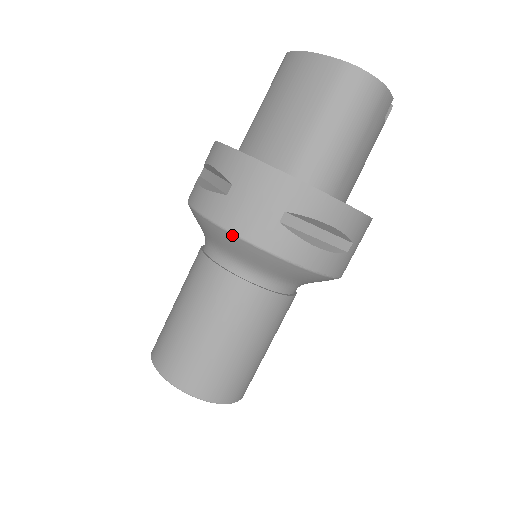
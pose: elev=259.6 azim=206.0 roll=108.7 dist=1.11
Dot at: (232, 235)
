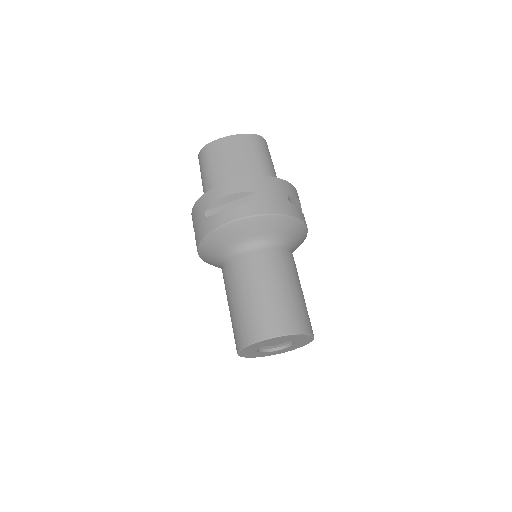
Dot at: (275, 215)
